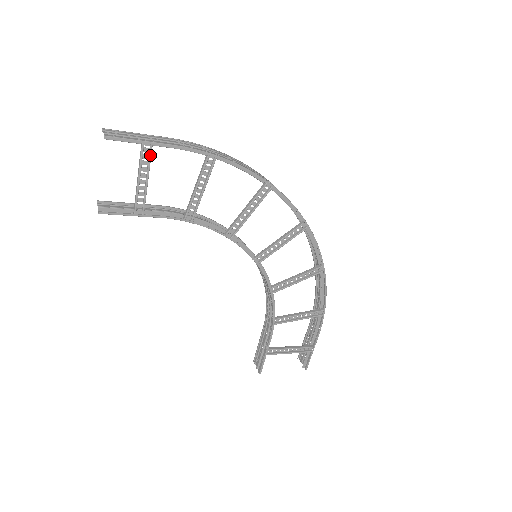
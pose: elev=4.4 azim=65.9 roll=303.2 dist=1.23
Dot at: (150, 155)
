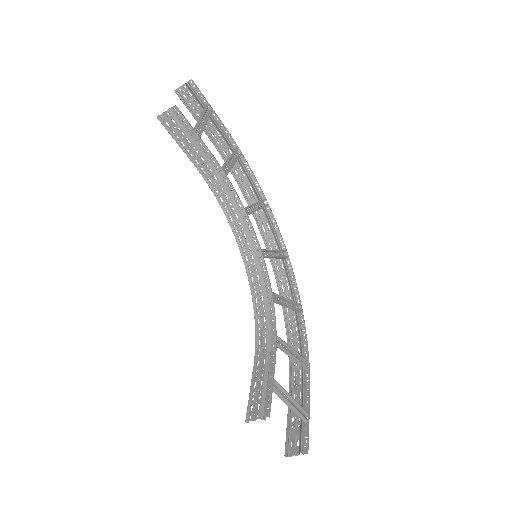
Dot at: (210, 114)
